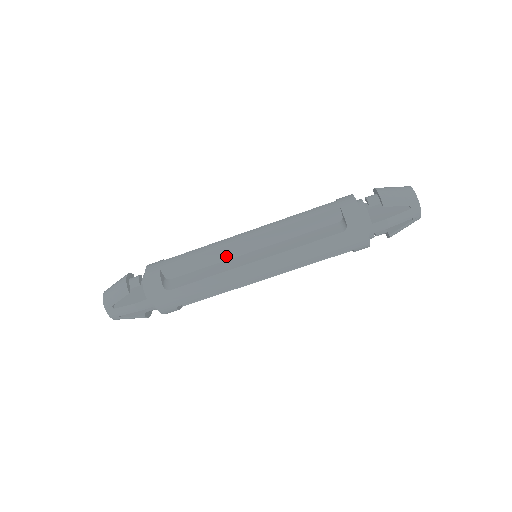
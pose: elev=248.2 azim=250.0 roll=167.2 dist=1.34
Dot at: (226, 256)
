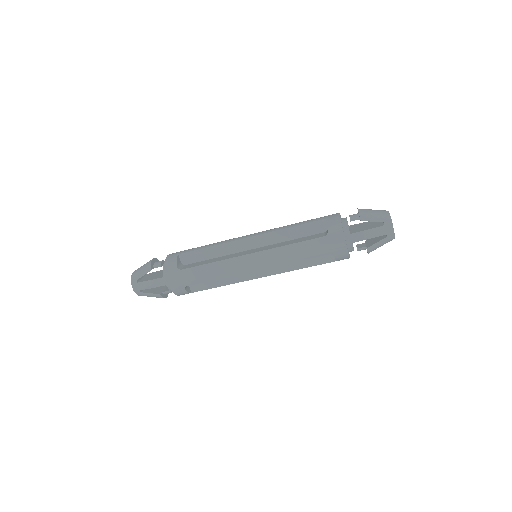
Dot at: (231, 250)
